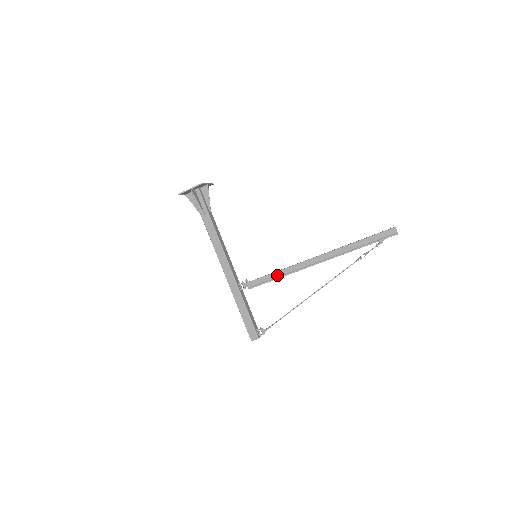
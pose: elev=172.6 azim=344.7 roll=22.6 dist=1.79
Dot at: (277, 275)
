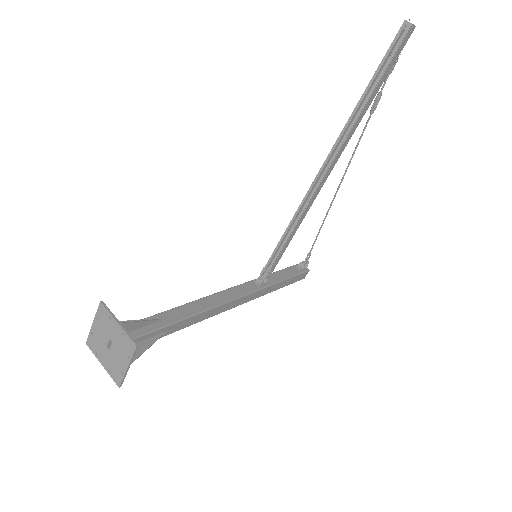
Dot at: (294, 233)
